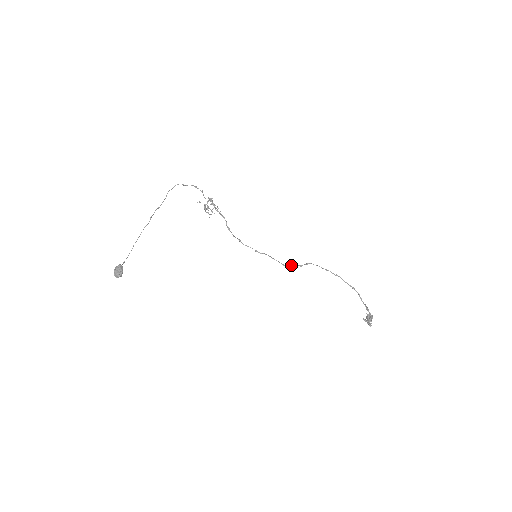
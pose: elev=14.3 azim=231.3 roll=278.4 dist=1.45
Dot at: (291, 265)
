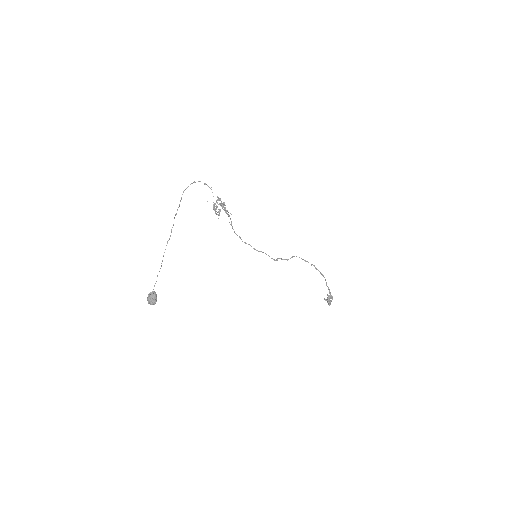
Dot at: occluded
